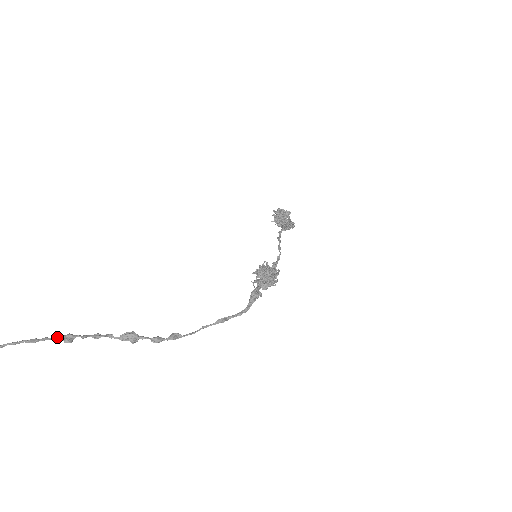
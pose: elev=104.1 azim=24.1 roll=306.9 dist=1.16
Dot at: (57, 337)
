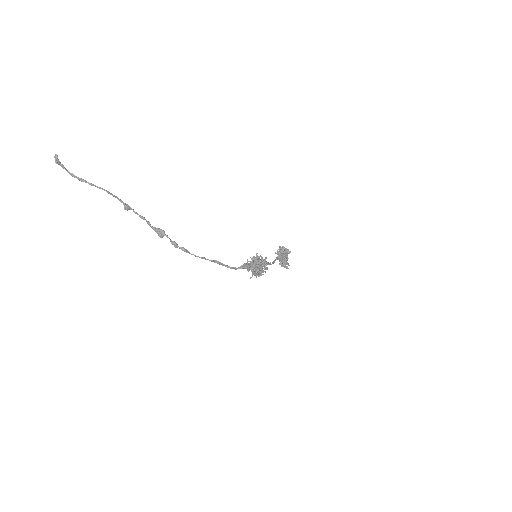
Dot at: (122, 201)
